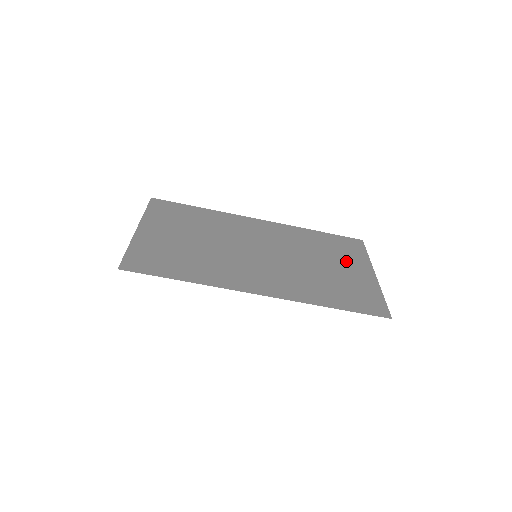
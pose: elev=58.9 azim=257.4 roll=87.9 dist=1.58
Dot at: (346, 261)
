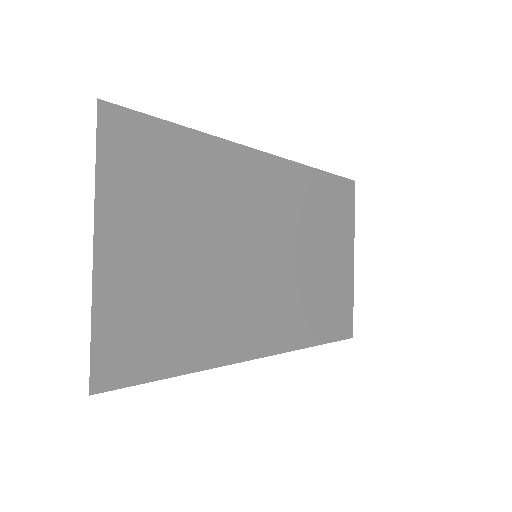
Dot at: (337, 240)
